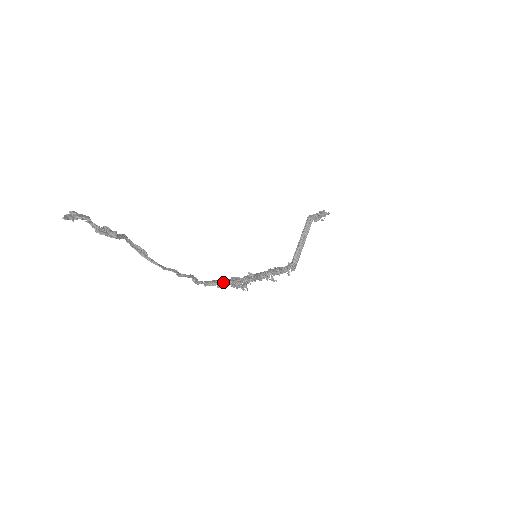
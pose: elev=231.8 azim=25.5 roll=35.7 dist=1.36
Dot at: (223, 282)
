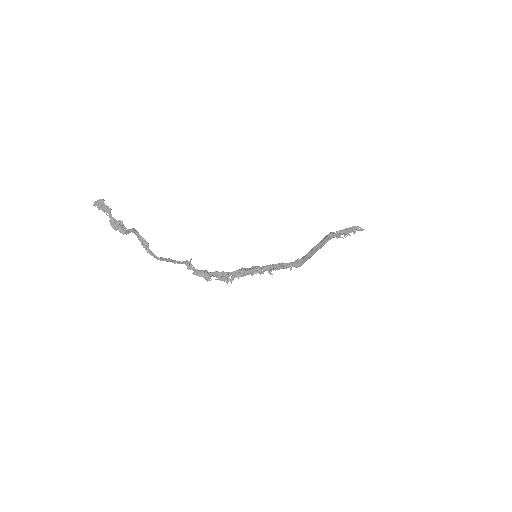
Dot at: (208, 276)
